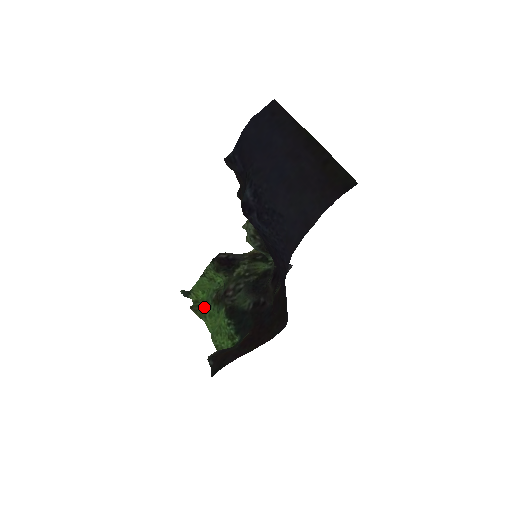
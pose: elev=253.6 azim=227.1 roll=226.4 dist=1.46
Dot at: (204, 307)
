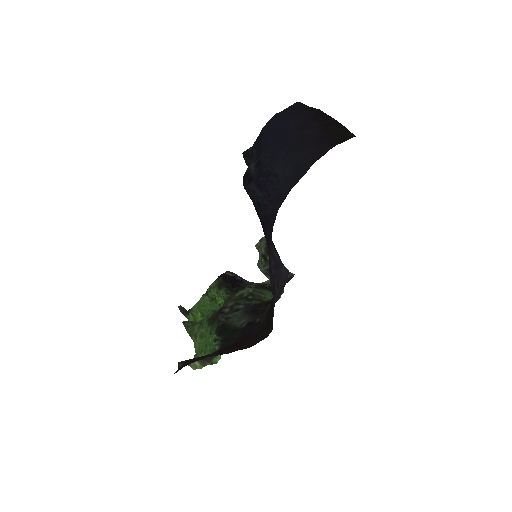
Dot at: (197, 325)
